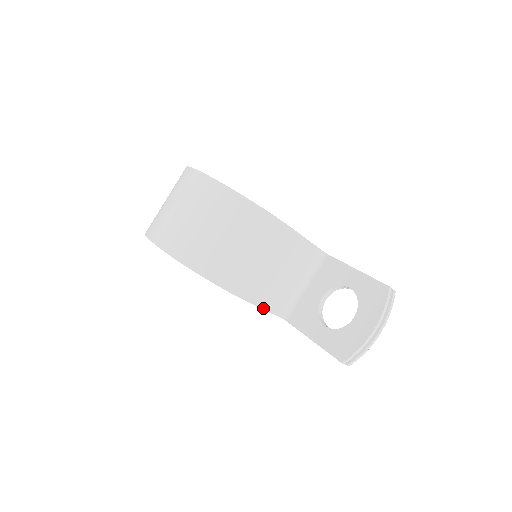
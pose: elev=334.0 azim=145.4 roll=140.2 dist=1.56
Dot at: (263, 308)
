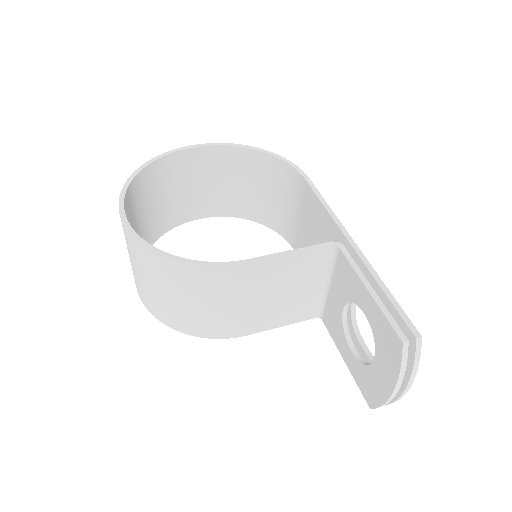
Dot at: (278, 326)
